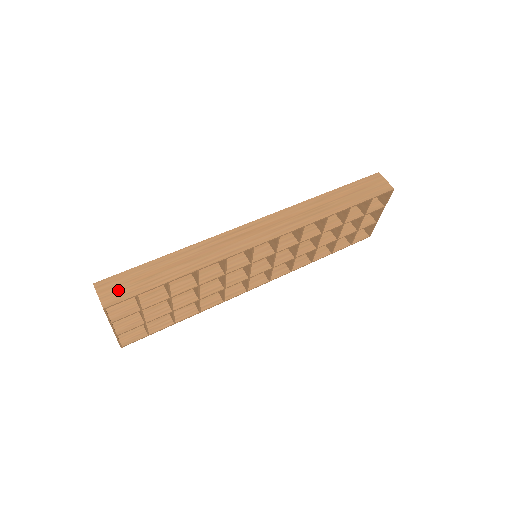
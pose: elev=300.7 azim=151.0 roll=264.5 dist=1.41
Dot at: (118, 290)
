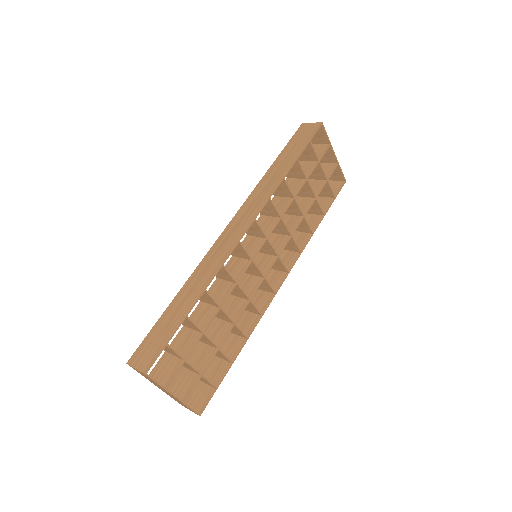
Dot at: (149, 352)
